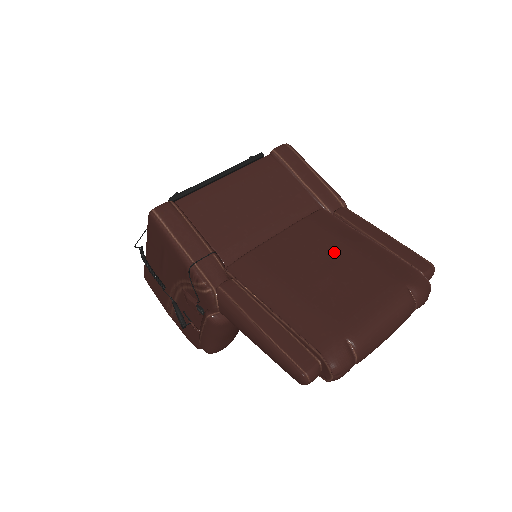
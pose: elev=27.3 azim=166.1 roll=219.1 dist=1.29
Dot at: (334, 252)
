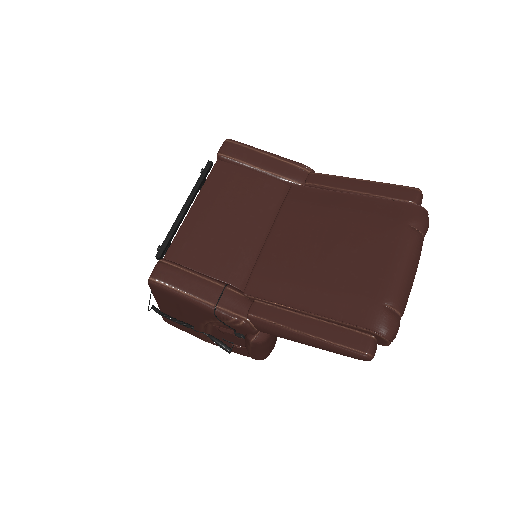
Dot at: (328, 225)
